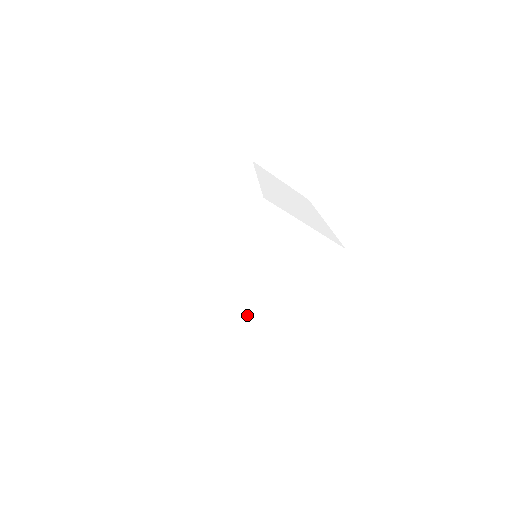
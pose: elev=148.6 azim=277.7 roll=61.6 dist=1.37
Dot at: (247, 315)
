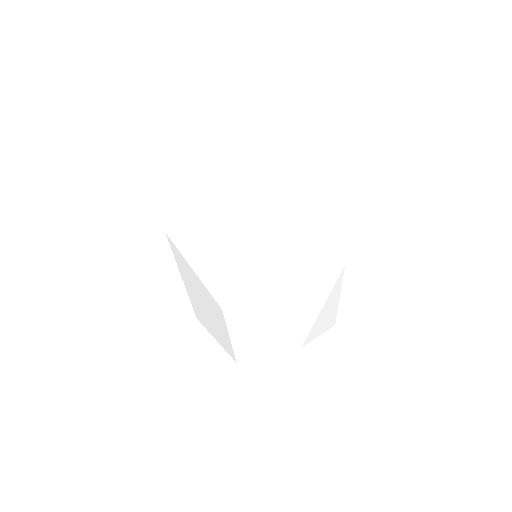
Dot at: (299, 302)
